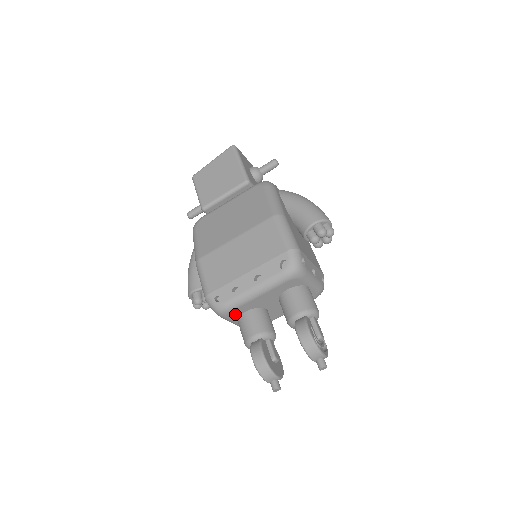
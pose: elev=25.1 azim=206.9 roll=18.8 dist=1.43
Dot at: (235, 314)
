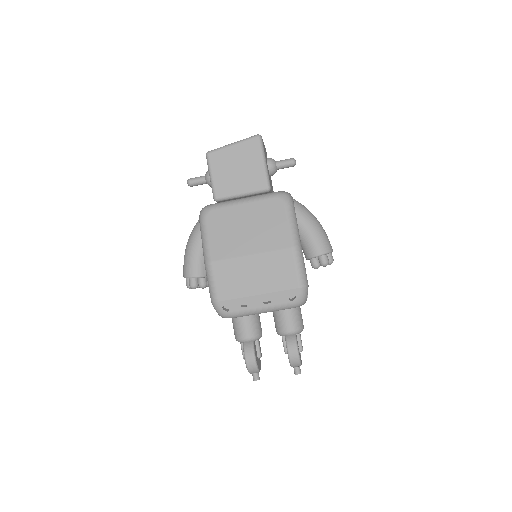
Dot at: occluded
